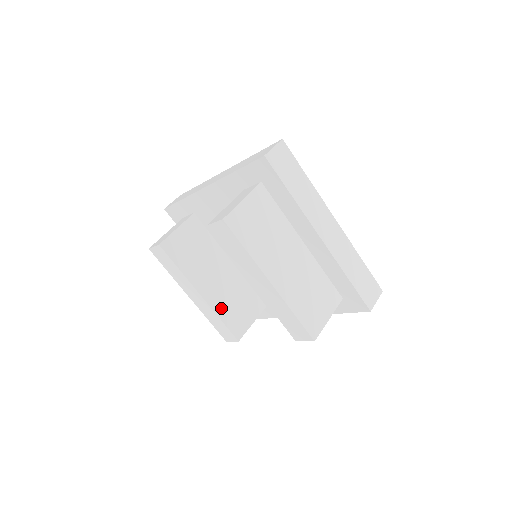
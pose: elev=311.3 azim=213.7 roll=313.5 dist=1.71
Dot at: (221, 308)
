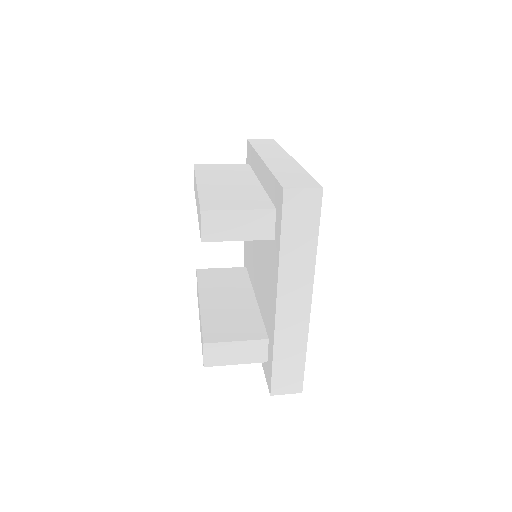
Dot at: (211, 316)
